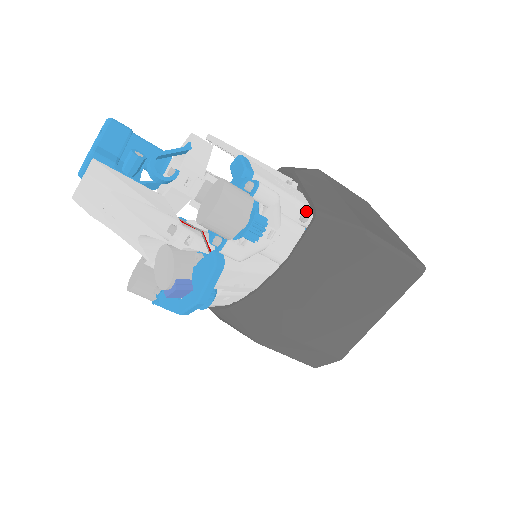
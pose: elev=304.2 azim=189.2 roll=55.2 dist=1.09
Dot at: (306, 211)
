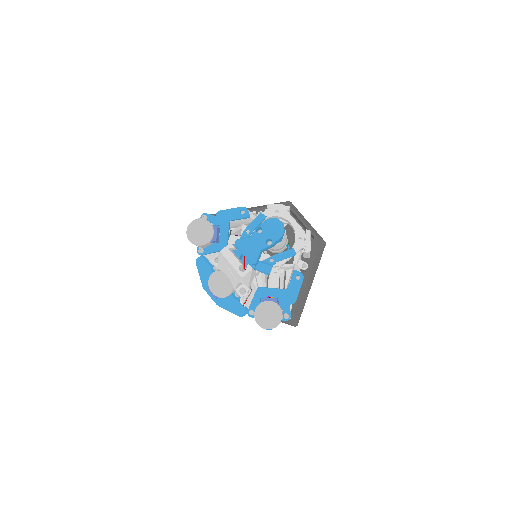
Dot at: occluded
